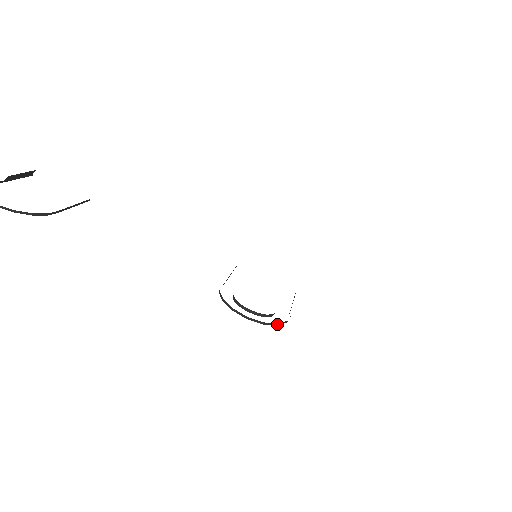
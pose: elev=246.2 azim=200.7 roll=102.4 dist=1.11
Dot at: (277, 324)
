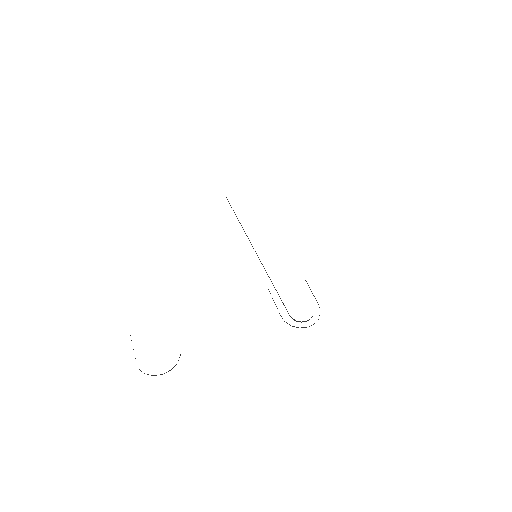
Dot at: occluded
